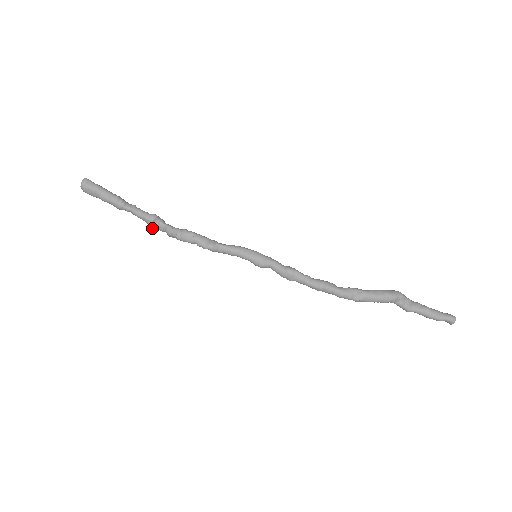
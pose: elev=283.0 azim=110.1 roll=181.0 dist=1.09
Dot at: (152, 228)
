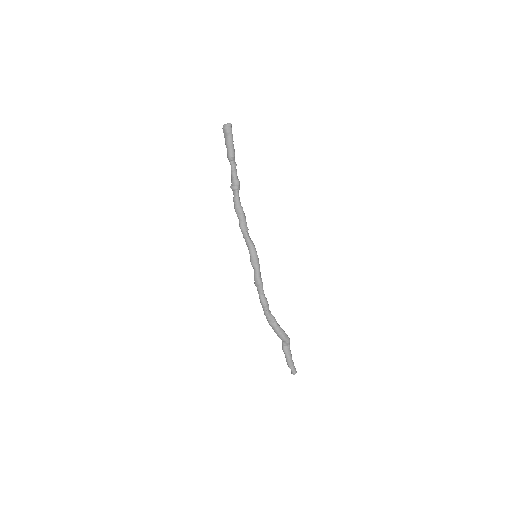
Dot at: (231, 186)
